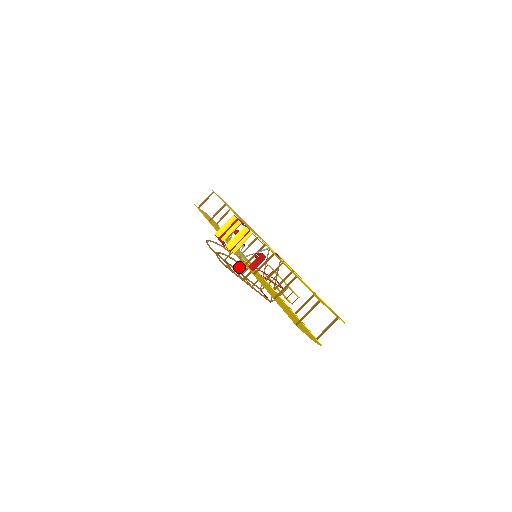
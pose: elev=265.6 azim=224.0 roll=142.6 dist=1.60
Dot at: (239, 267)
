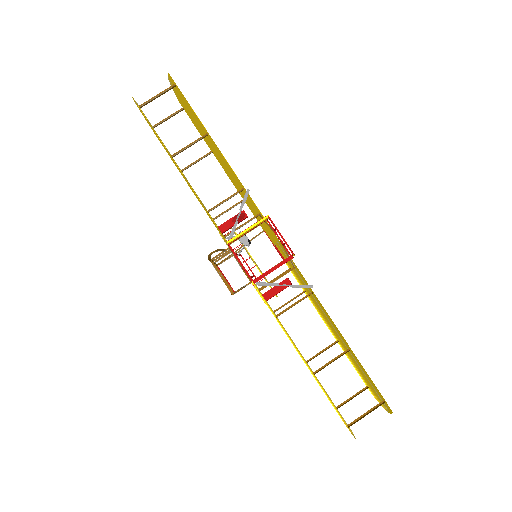
Dot at: occluded
